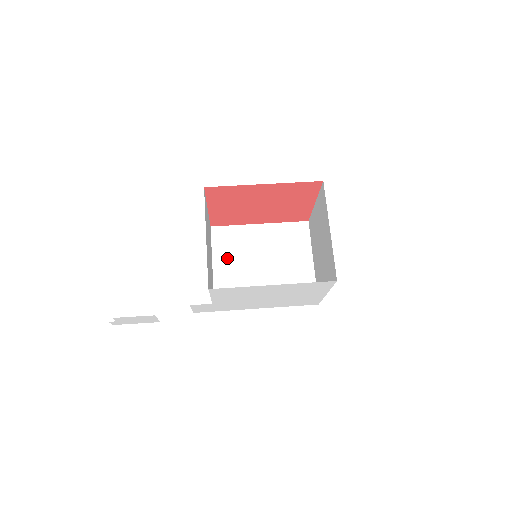
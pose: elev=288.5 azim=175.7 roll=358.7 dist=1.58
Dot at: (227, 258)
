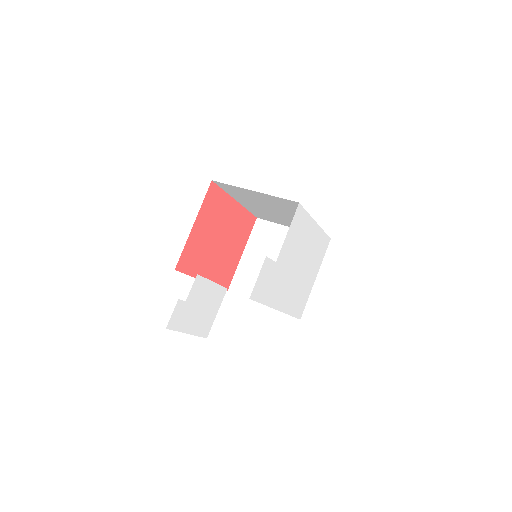
Dot at: occluded
